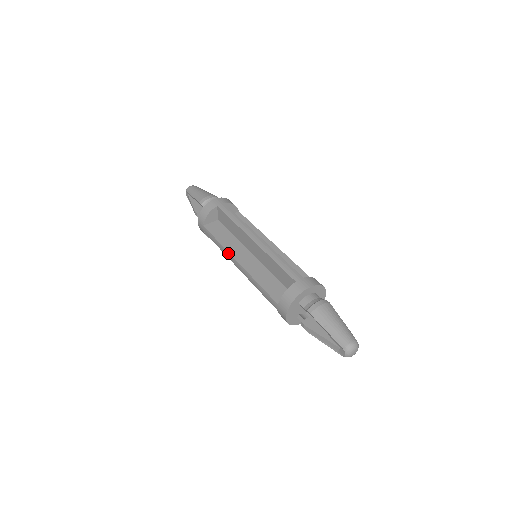
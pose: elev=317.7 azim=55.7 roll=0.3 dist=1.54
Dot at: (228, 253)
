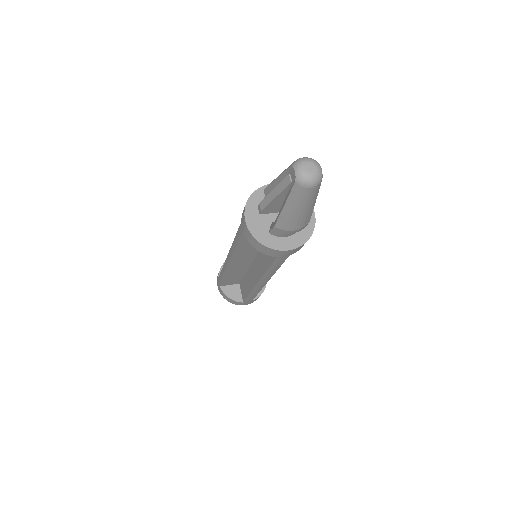
Dot at: (225, 262)
